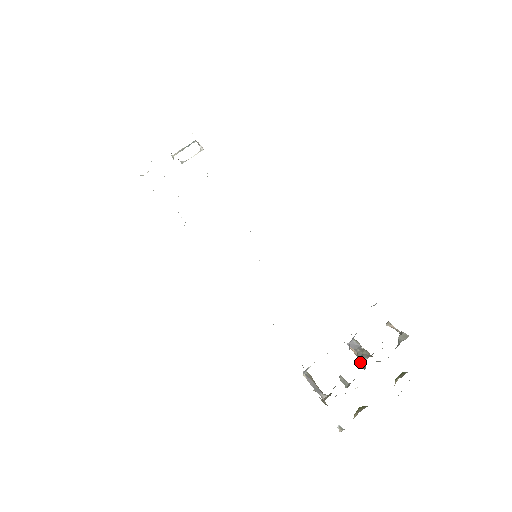
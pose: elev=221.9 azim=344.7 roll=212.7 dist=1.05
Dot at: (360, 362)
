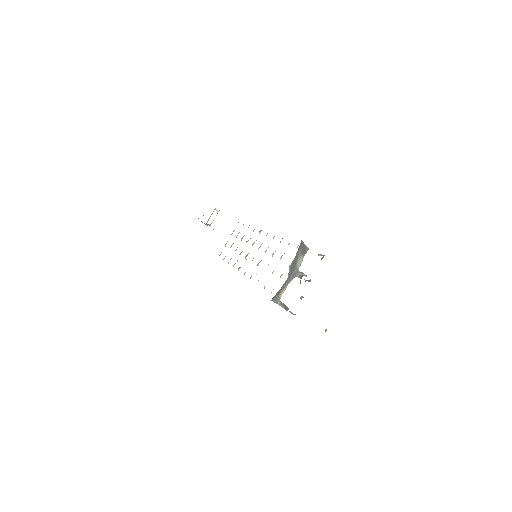
Dot at: (300, 282)
